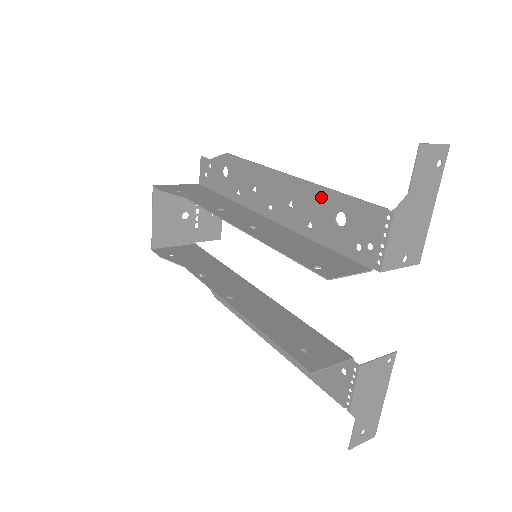
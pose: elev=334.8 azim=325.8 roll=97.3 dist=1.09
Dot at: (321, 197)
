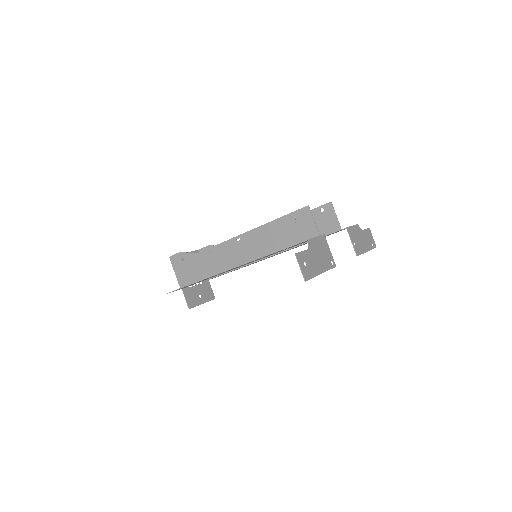
Dot at: occluded
